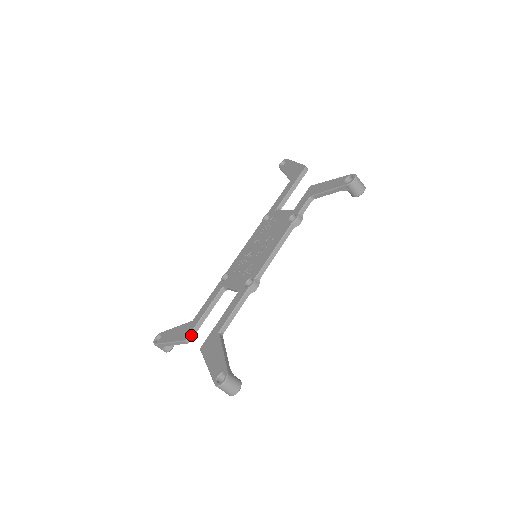
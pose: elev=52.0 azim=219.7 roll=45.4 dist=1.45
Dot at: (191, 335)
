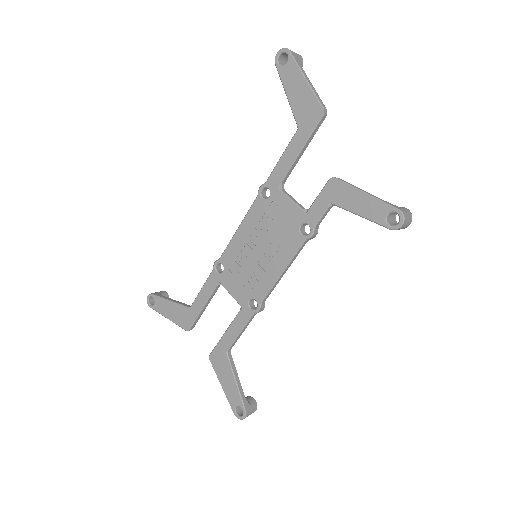
Dot at: (192, 326)
